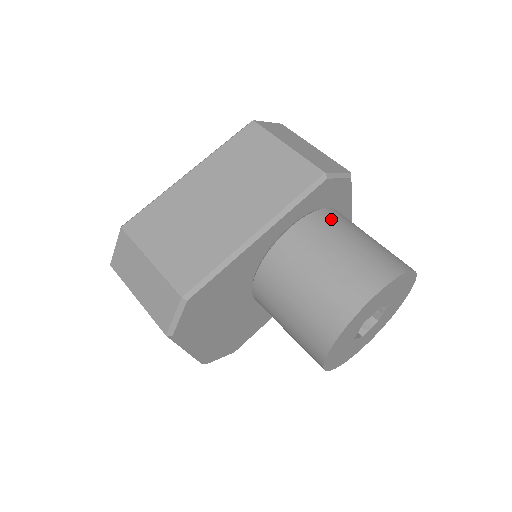
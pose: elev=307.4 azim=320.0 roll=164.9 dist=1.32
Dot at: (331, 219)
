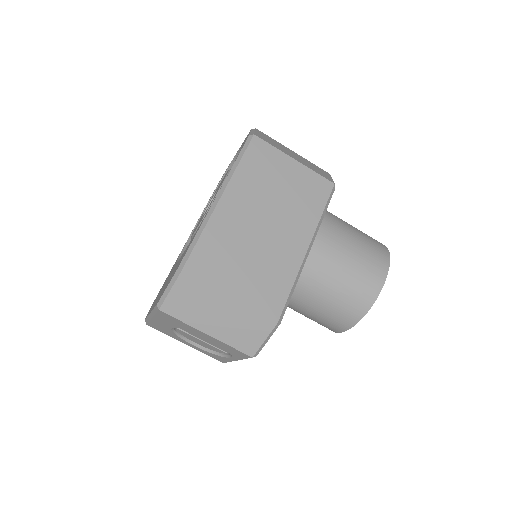
Dot at: (331, 218)
